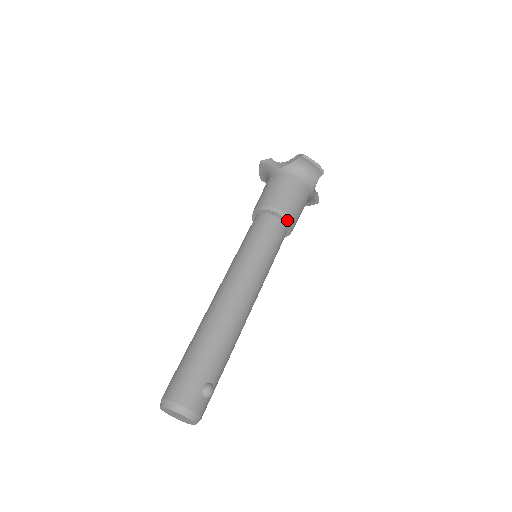
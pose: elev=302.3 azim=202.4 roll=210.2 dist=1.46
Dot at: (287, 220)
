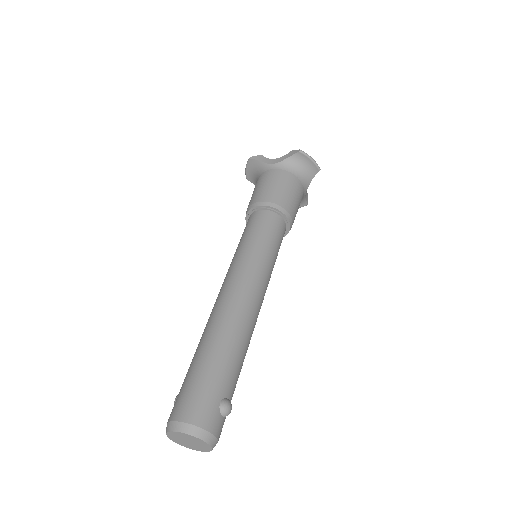
Dot at: (287, 217)
